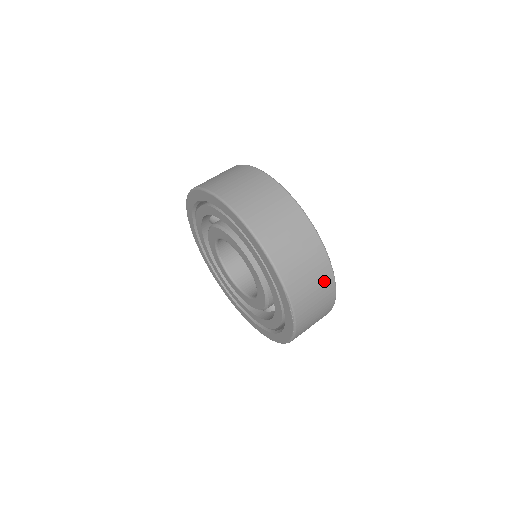
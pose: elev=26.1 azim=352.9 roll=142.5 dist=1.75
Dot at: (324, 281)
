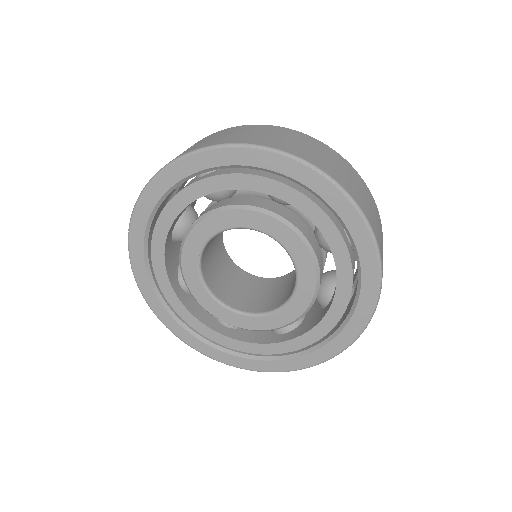
Dot at: (320, 147)
